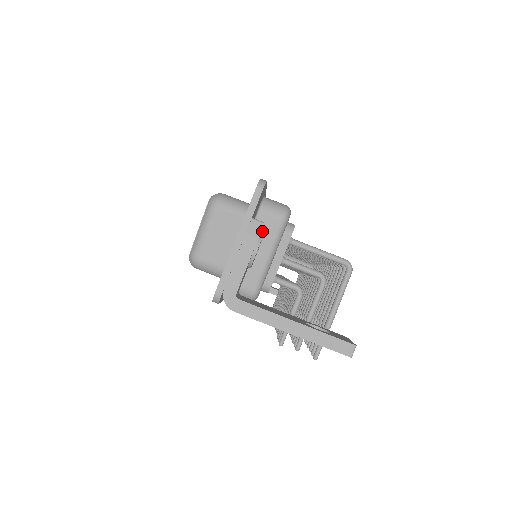
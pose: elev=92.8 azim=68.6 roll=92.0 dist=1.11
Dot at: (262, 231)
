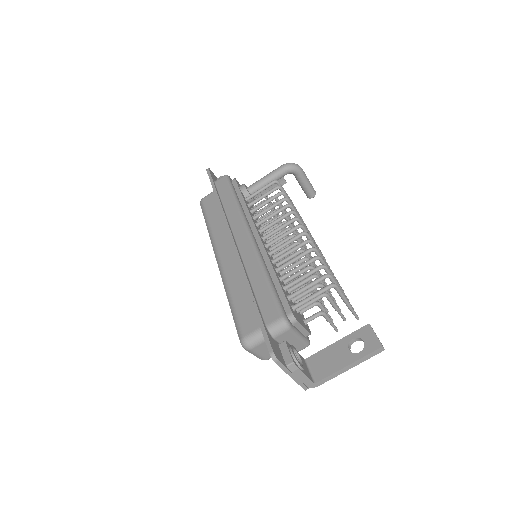
Dot at: (294, 359)
